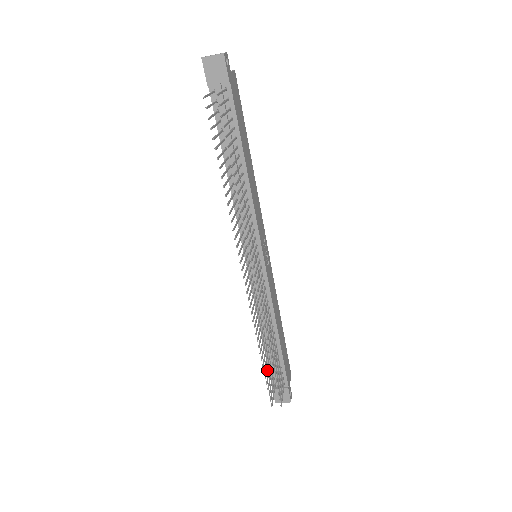
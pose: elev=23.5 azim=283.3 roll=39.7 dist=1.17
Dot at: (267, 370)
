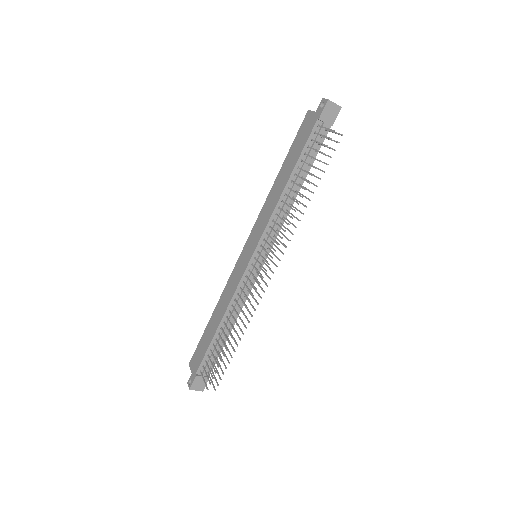
Dot at: occluded
